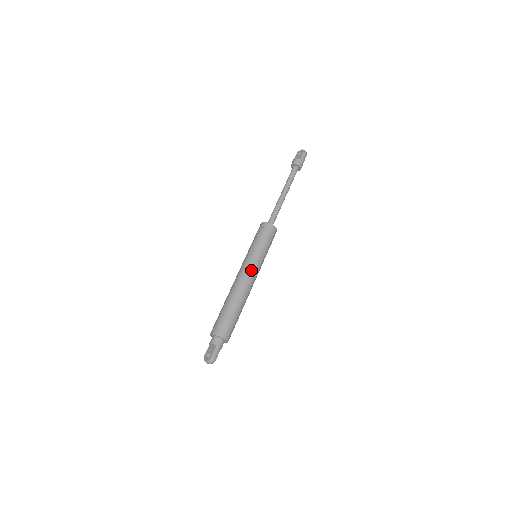
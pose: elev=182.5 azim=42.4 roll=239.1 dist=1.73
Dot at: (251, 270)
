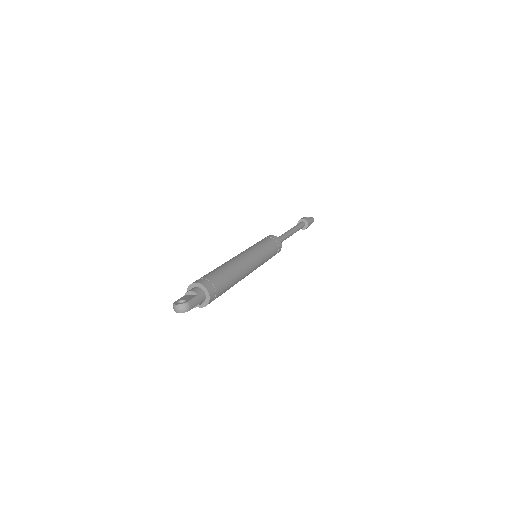
Dot at: (253, 257)
